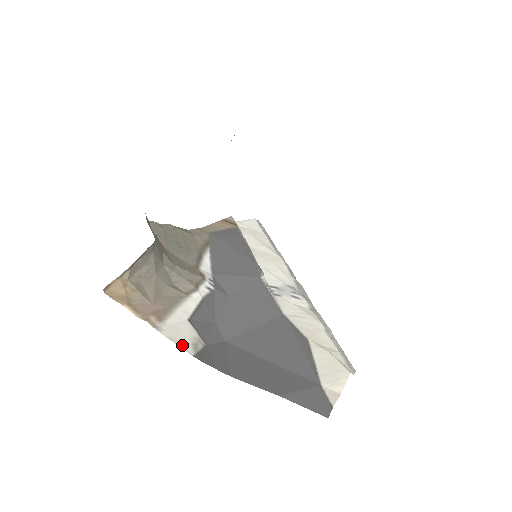
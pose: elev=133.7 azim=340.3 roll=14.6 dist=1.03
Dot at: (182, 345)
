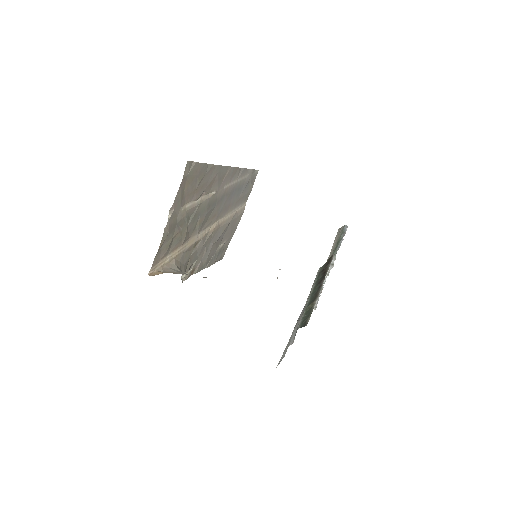
Dot at: occluded
